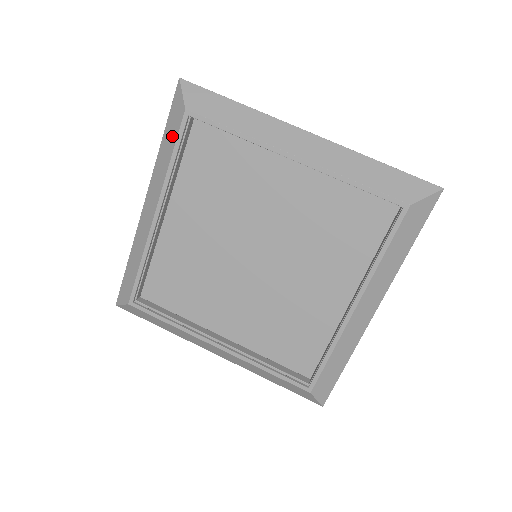
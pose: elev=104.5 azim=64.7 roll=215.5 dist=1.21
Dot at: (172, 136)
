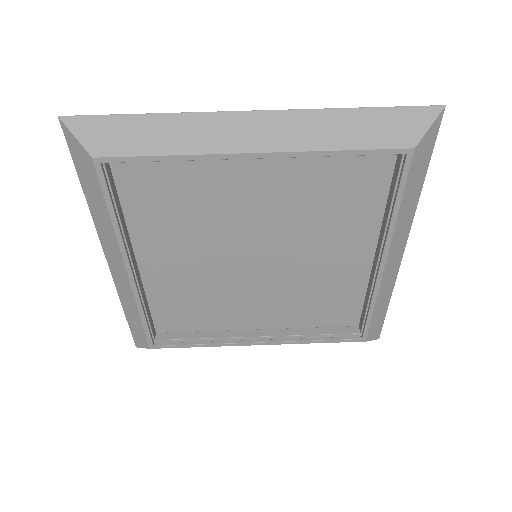
Dot at: (94, 189)
